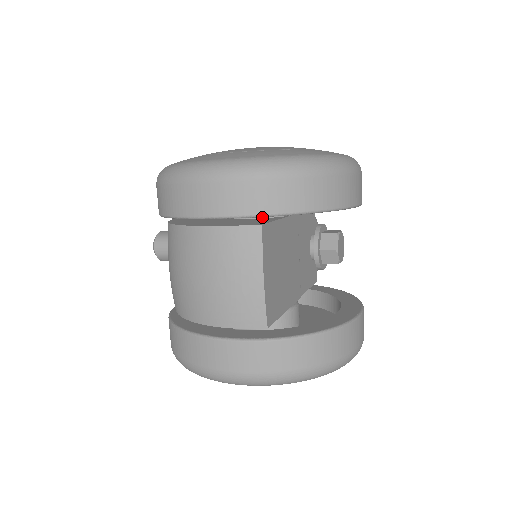
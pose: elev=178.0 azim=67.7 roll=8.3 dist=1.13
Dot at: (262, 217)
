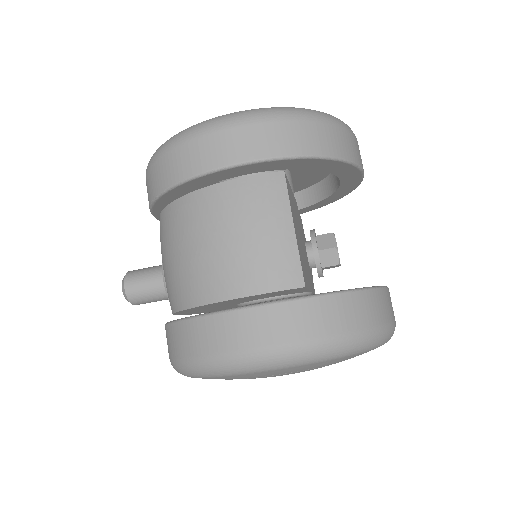
Dot at: occluded
